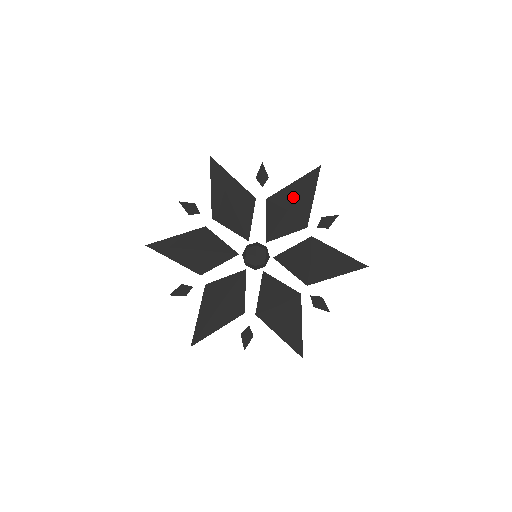
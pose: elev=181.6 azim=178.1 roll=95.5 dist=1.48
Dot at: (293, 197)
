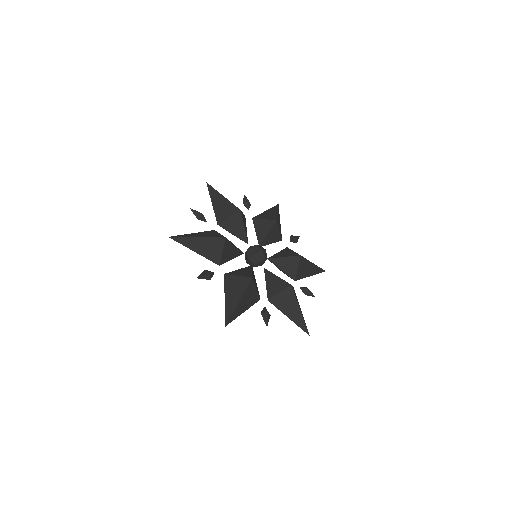
Dot at: occluded
